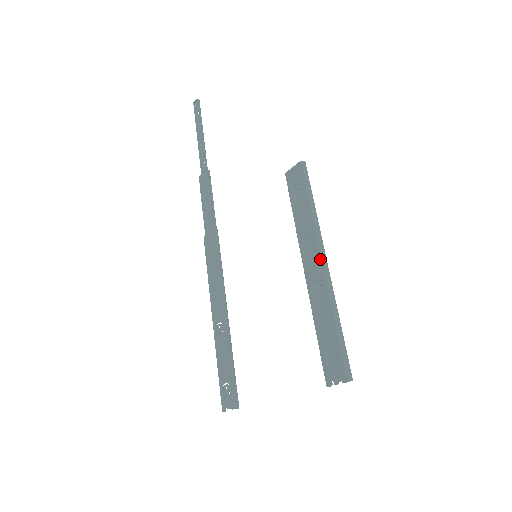
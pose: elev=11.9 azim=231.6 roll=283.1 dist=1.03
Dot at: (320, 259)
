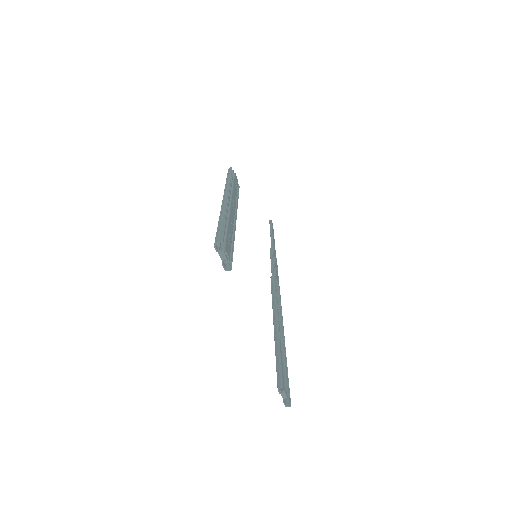
Dot at: occluded
